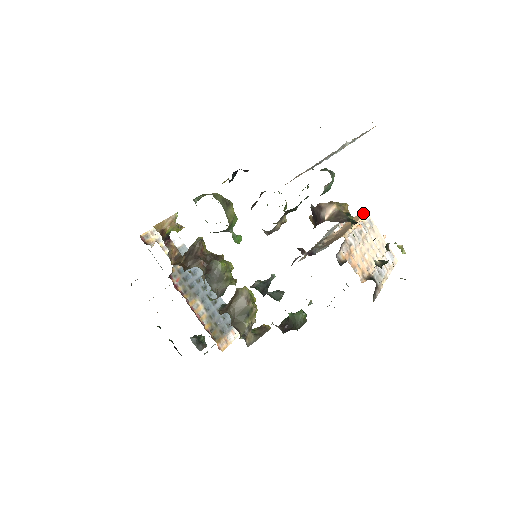
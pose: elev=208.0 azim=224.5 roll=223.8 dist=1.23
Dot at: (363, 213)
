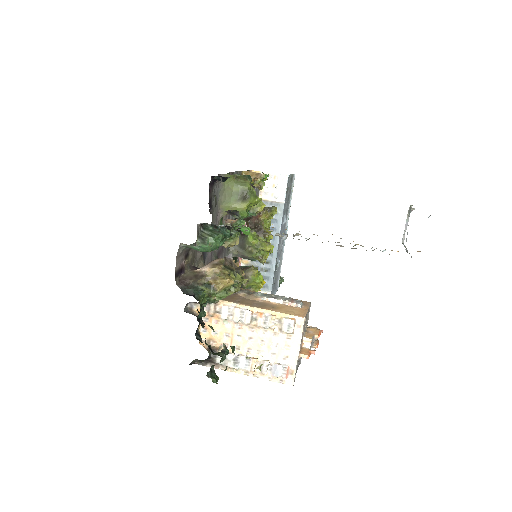
Dot at: (299, 315)
